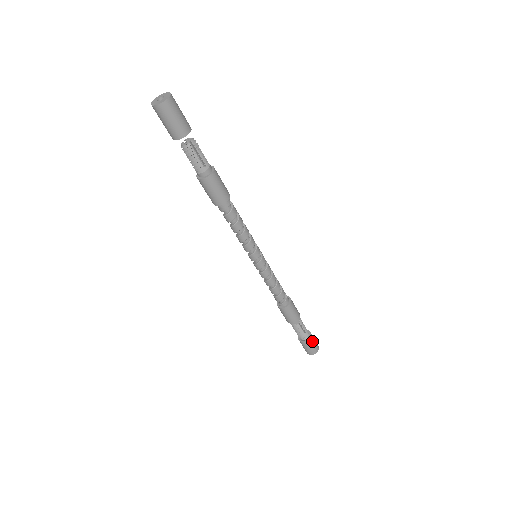
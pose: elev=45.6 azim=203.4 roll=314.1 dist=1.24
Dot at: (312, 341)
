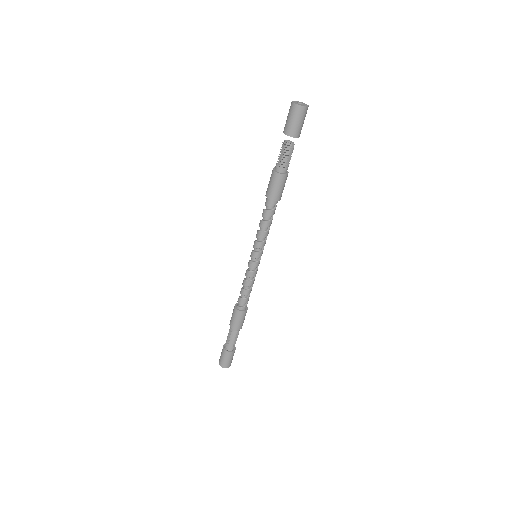
Dot at: (233, 355)
